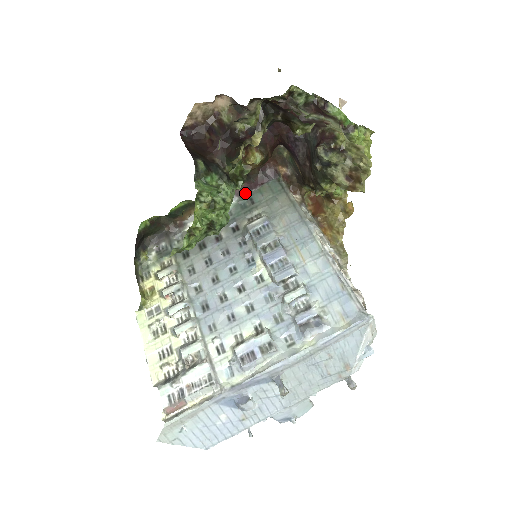
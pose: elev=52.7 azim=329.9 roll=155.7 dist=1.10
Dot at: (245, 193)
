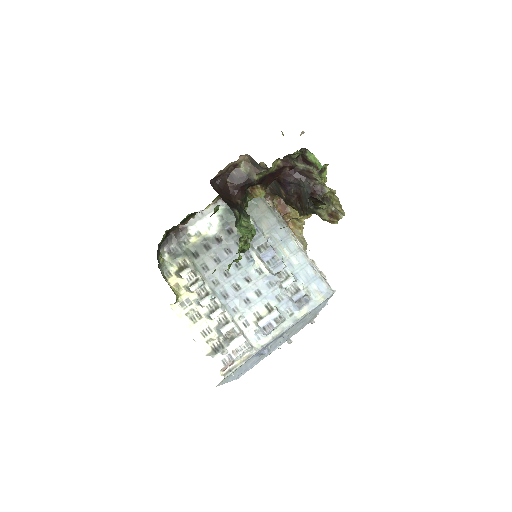
Dot at: occluded
